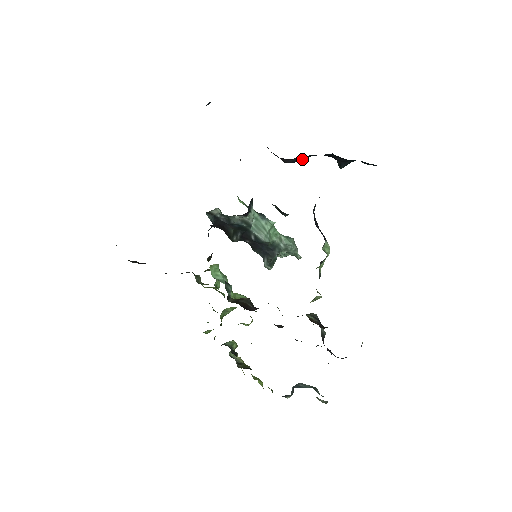
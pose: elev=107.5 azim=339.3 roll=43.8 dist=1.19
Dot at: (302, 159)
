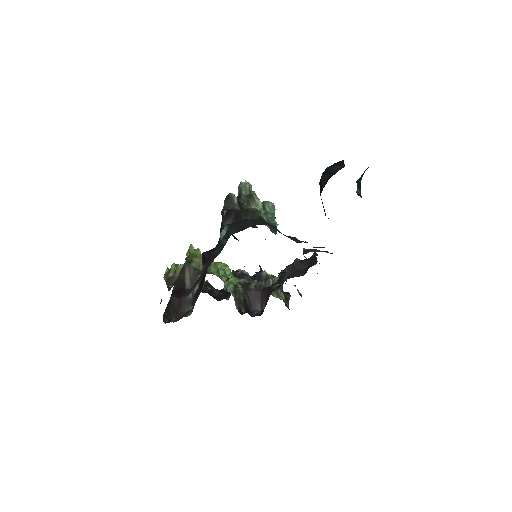
Dot at: occluded
